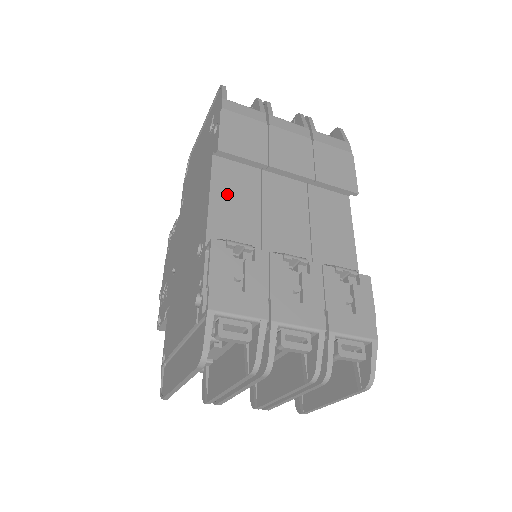
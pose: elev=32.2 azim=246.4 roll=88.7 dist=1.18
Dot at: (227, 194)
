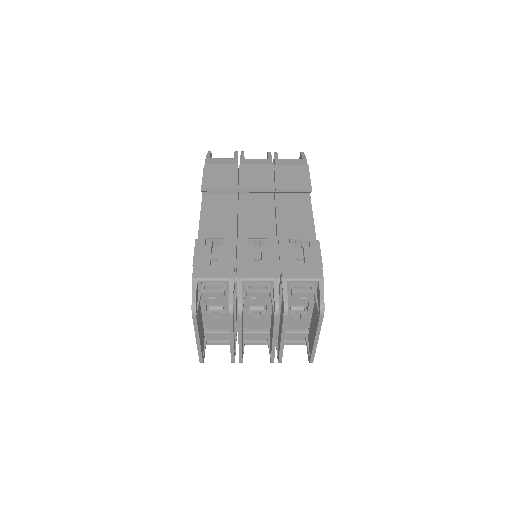
Dot at: (212, 214)
